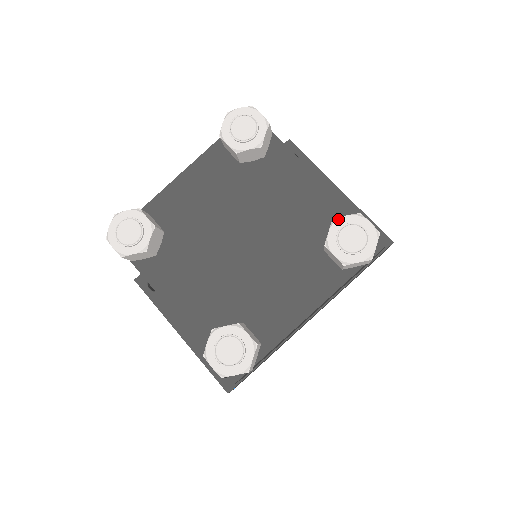
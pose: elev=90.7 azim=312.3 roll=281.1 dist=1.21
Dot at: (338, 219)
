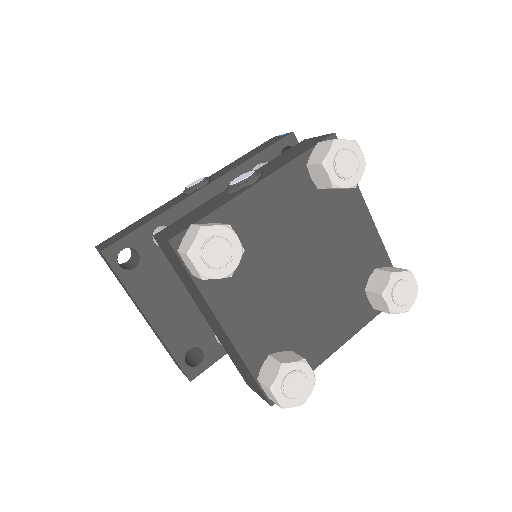
Dot at: (397, 273)
